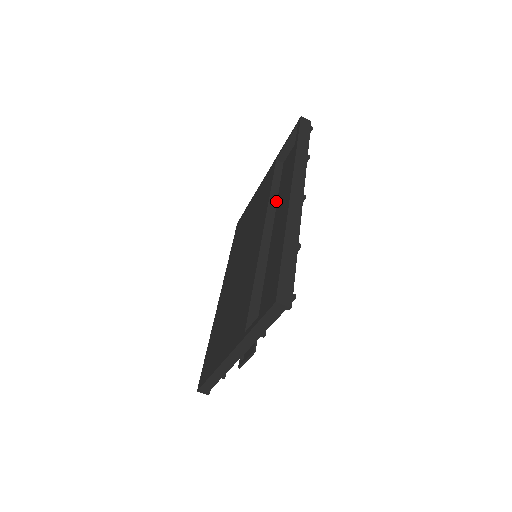
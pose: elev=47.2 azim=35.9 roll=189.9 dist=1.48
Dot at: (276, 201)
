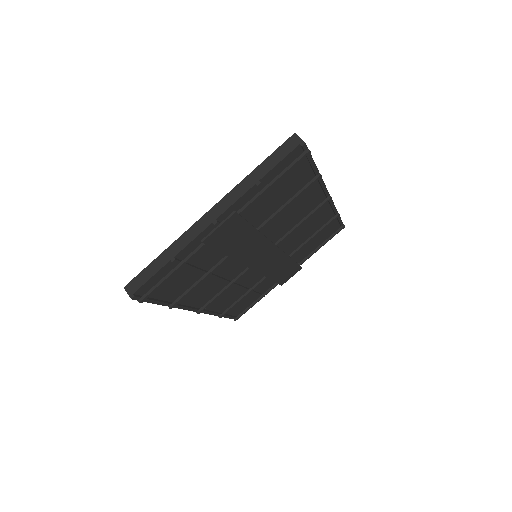
Dot at: (294, 242)
